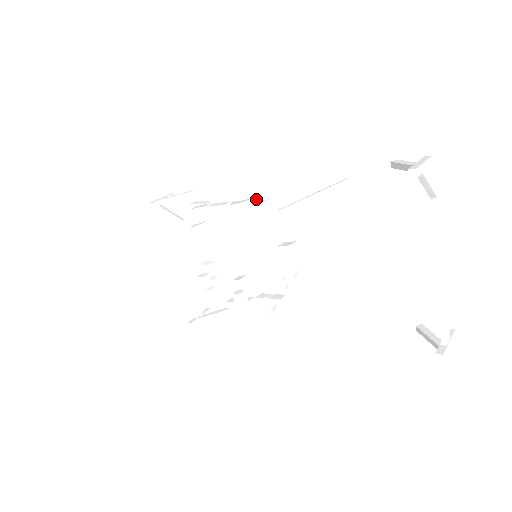
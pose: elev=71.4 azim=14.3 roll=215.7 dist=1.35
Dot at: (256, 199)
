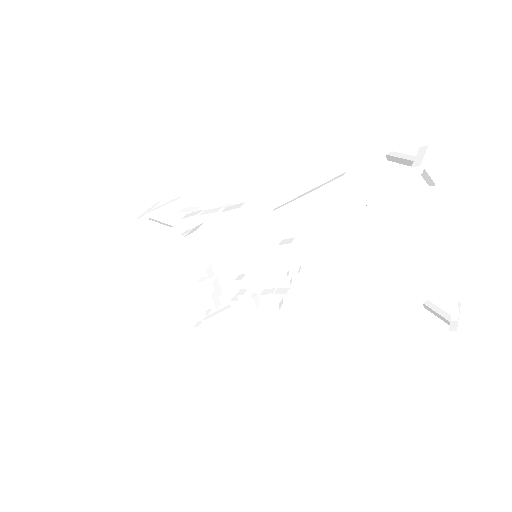
Dot at: (249, 201)
